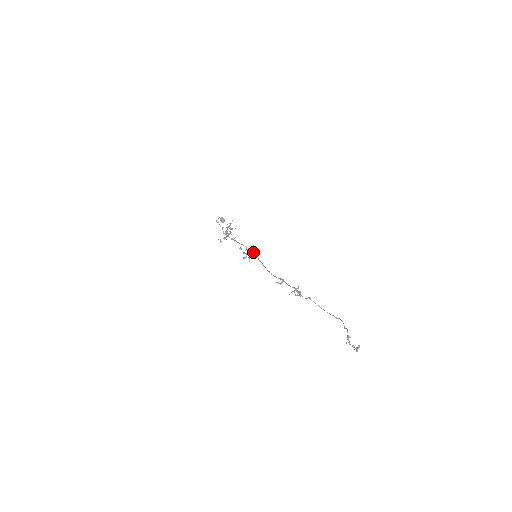
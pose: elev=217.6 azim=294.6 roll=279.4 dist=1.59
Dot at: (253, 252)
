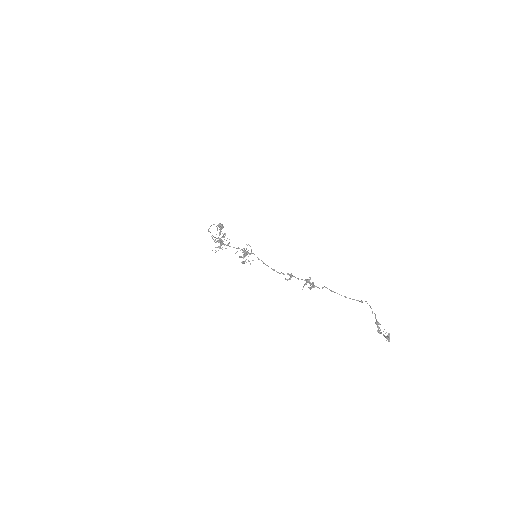
Dot at: (251, 253)
